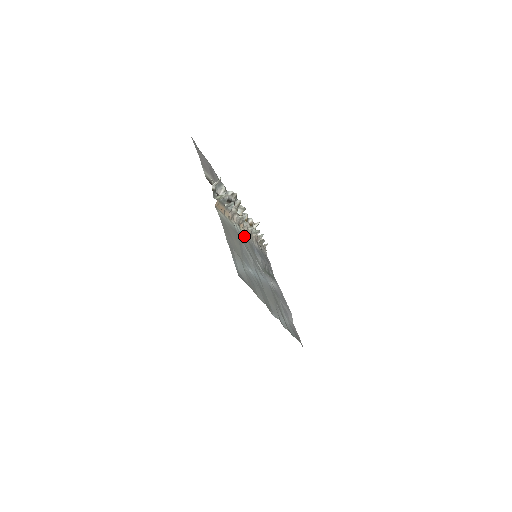
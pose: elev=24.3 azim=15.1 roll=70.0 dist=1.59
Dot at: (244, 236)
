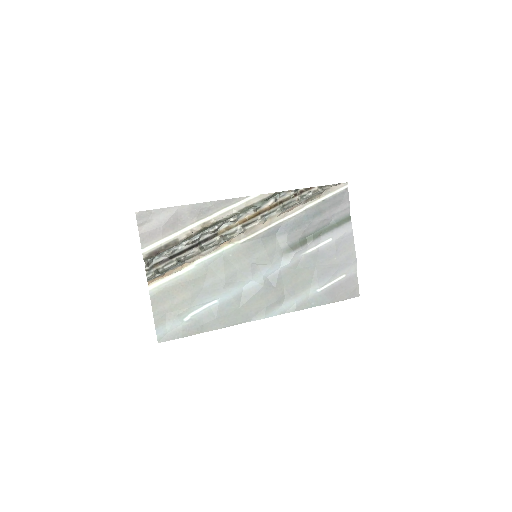
Dot at: (231, 251)
